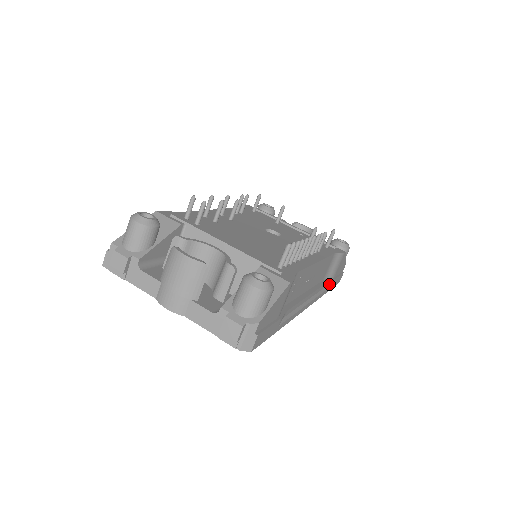
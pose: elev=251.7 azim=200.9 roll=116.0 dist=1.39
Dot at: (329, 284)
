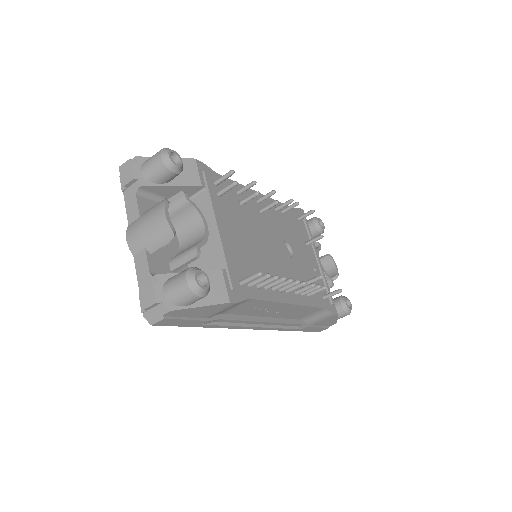
Dot at: (302, 326)
